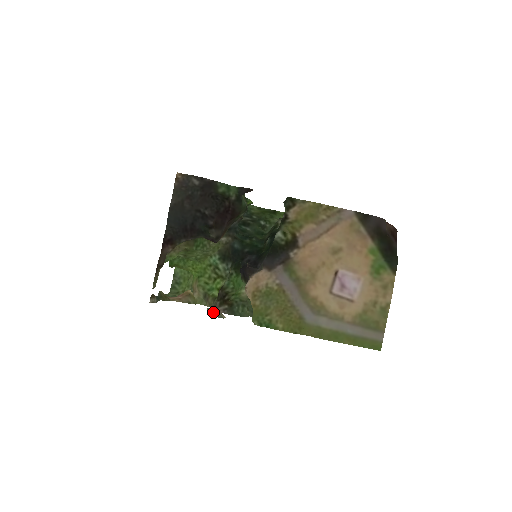
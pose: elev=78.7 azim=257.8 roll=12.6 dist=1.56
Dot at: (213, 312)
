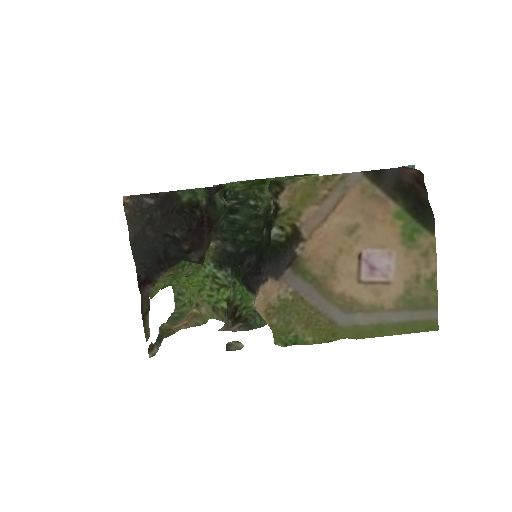
Dot at: (226, 346)
